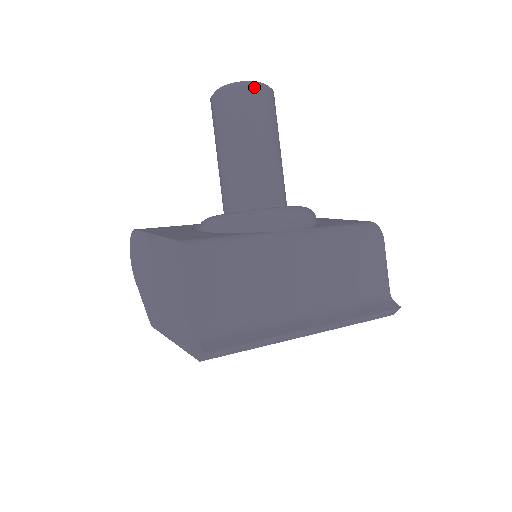
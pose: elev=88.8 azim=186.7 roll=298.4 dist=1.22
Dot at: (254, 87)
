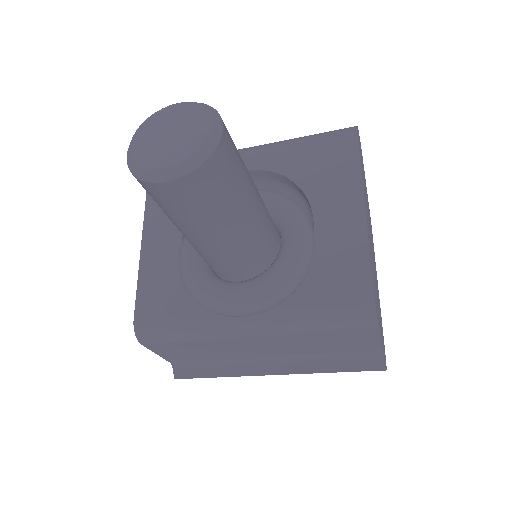
Dot at: (162, 185)
